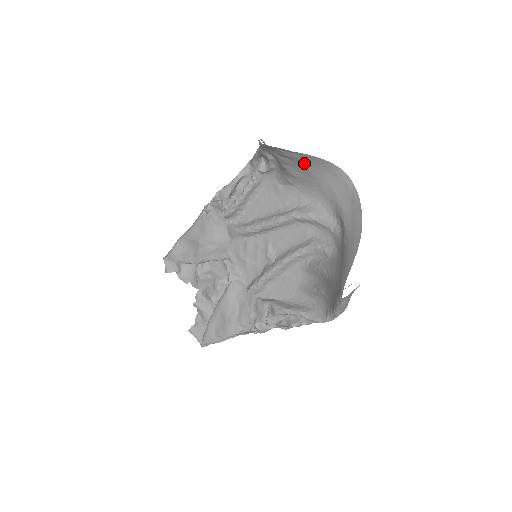
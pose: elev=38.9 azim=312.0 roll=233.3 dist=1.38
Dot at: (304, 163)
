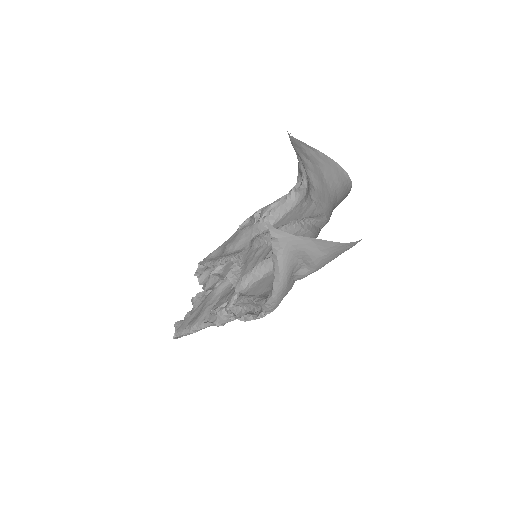
Dot at: (321, 166)
